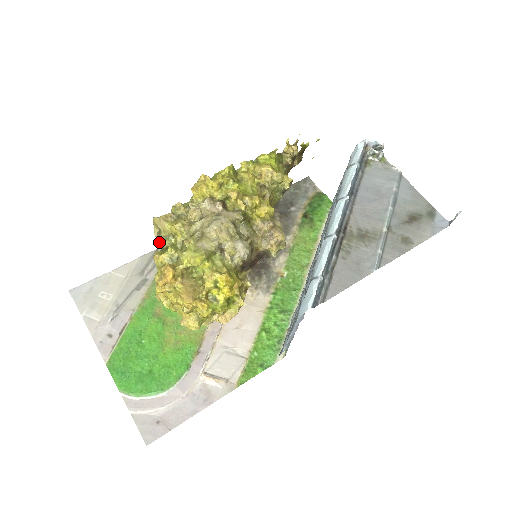
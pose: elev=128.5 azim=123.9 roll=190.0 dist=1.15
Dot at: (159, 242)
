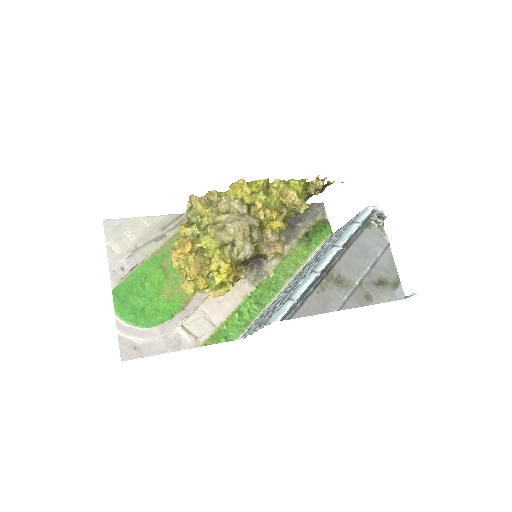
Dot at: (188, 215)
